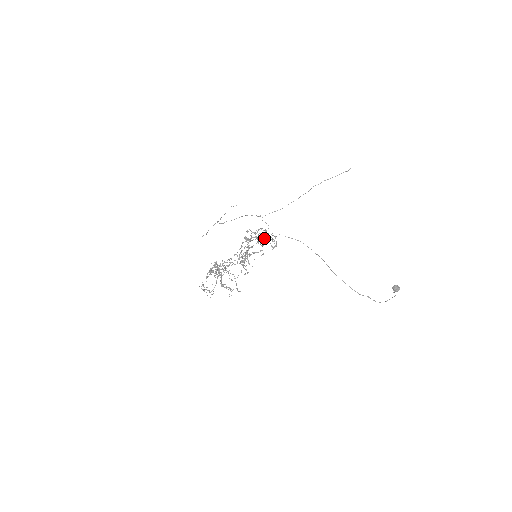
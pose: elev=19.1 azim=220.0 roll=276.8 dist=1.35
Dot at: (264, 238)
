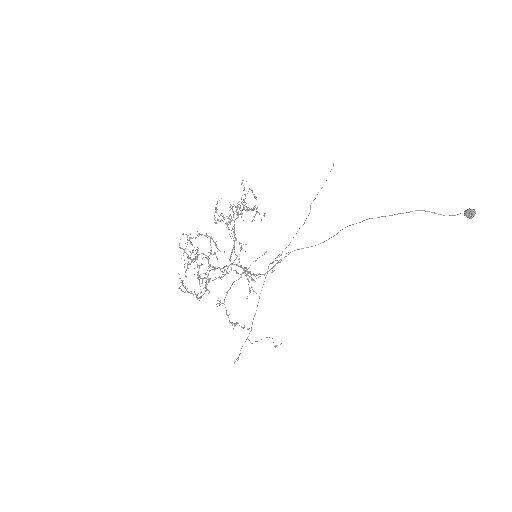
Dot at: occluded
